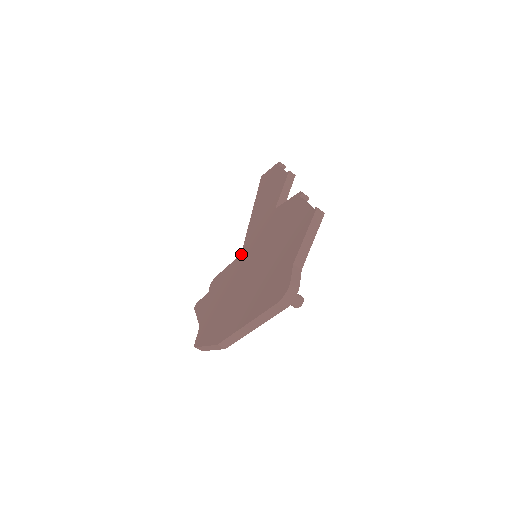
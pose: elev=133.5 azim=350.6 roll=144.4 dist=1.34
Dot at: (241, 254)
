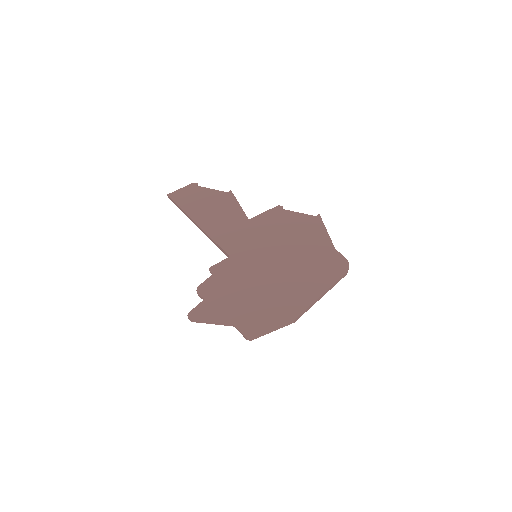
Dot at: (233, 258)
